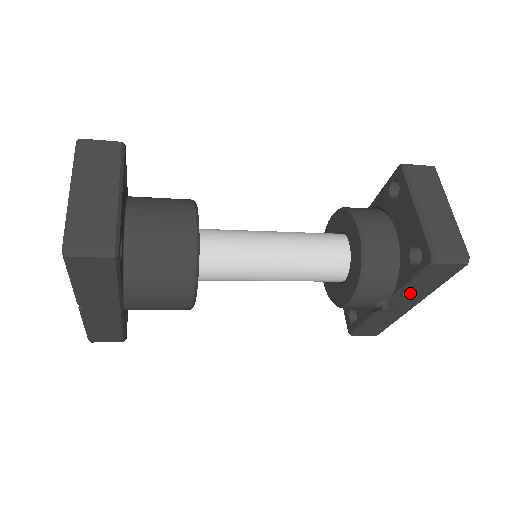
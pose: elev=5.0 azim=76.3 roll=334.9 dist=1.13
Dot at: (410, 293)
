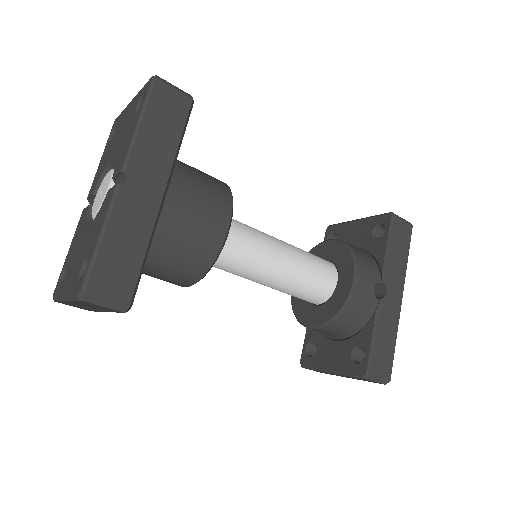
Dot at: (392, 268)
